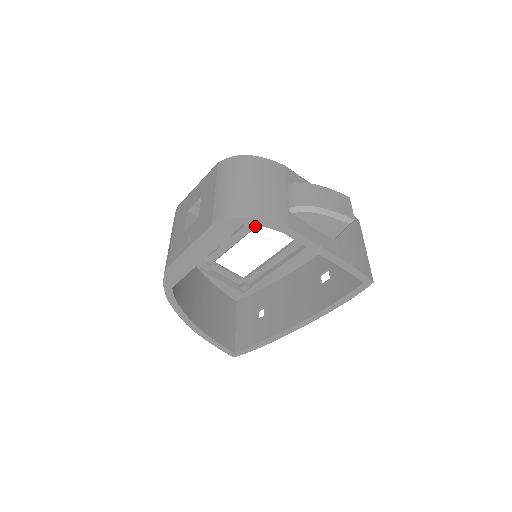
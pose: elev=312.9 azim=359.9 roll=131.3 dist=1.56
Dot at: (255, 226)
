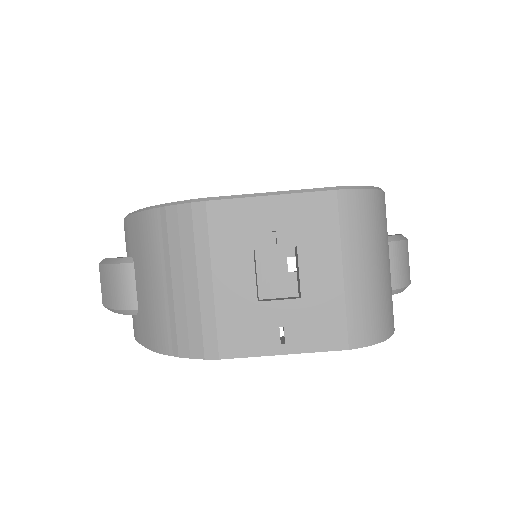
Dot at: occluded
